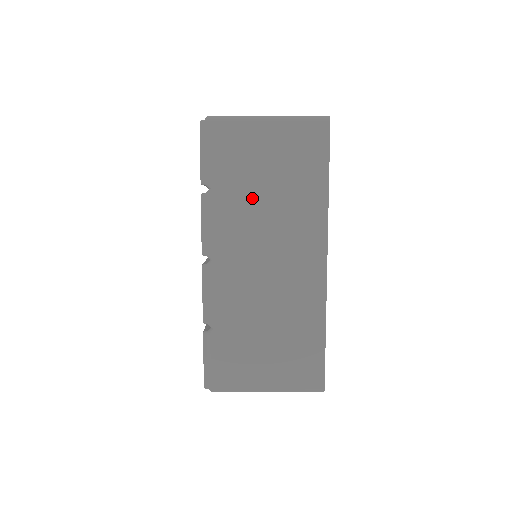
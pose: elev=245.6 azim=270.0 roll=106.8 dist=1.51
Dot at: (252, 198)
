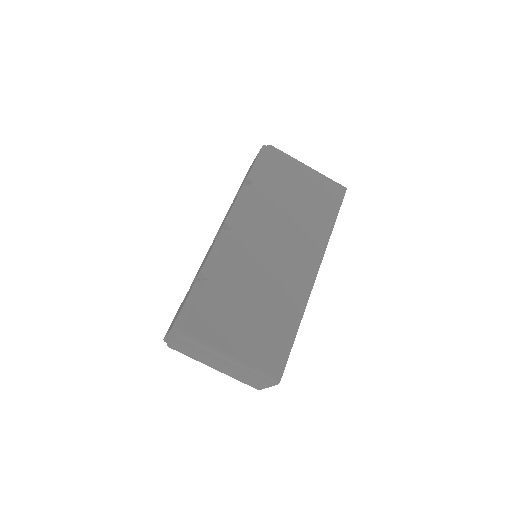
Dot at: (280, 204)
